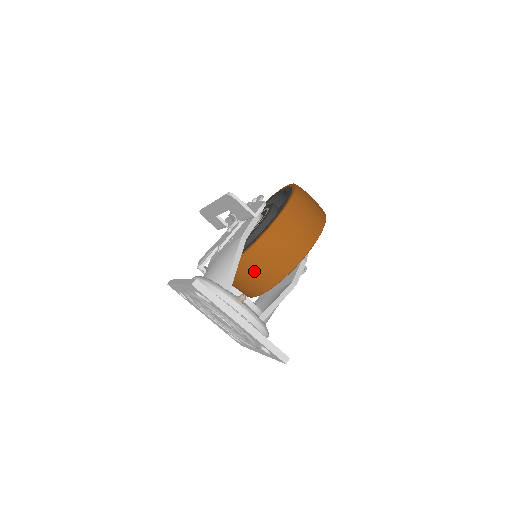
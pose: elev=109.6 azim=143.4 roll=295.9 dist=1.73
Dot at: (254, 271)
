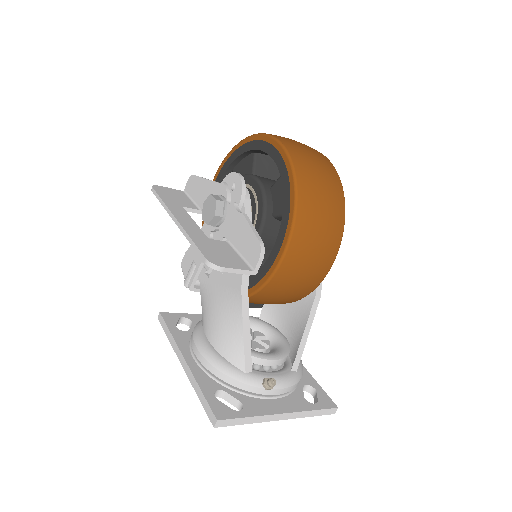
Dot at: (265, 303)
